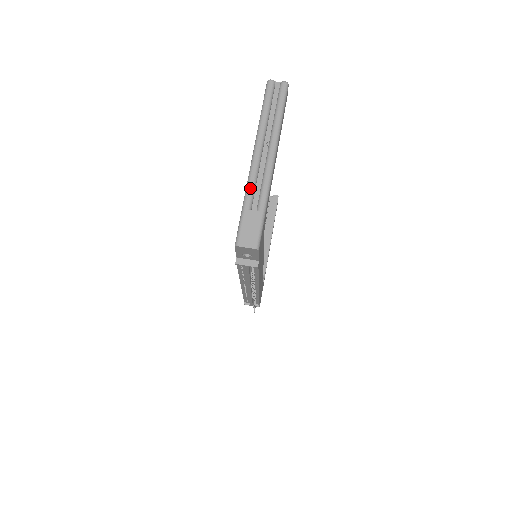
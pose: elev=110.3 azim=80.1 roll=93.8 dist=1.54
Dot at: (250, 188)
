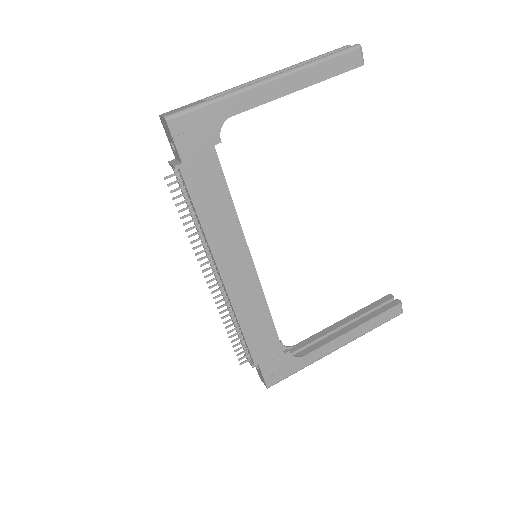
Dot at: (225, 90)
